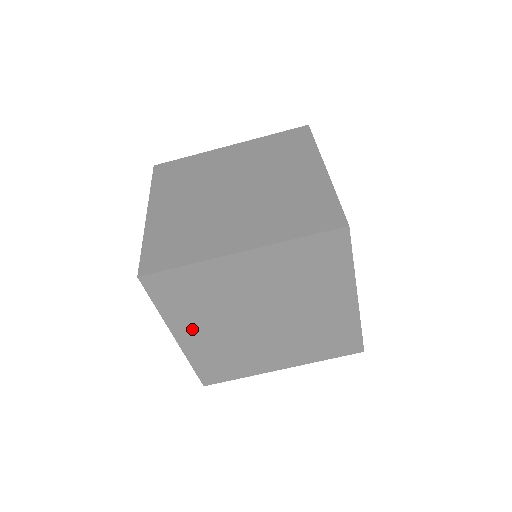
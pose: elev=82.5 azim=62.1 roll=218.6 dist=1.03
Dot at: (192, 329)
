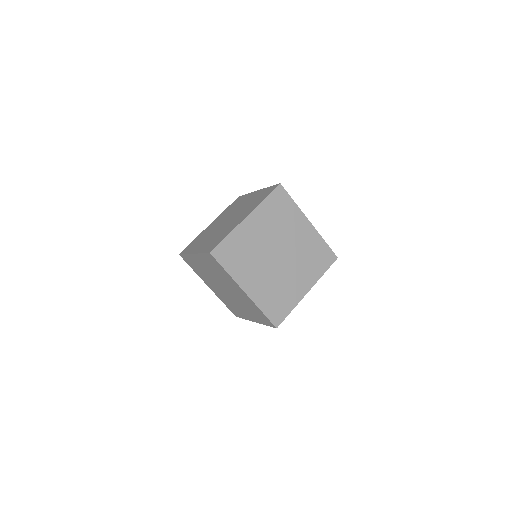
Dot at: (249, 280)
